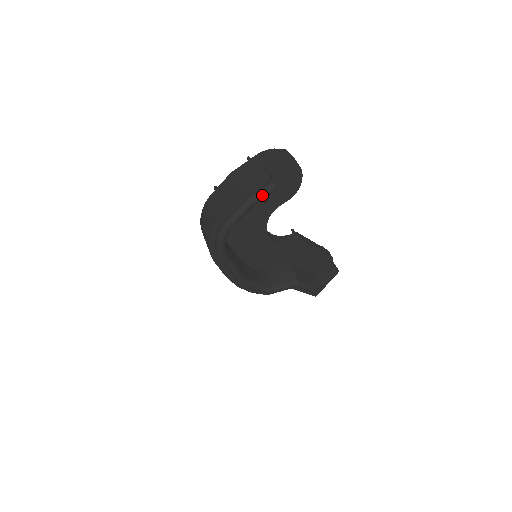
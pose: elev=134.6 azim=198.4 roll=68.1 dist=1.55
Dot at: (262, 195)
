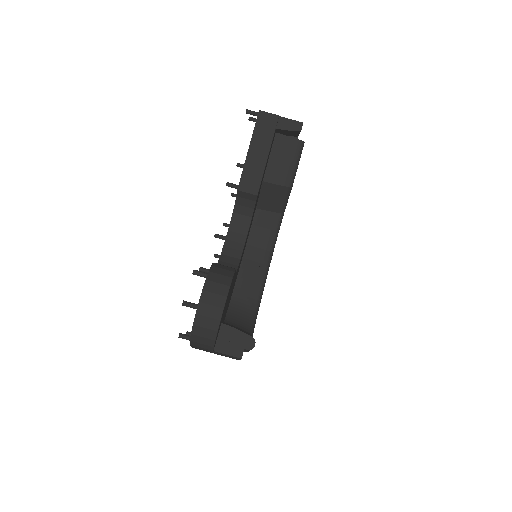
Dot at: occluded
